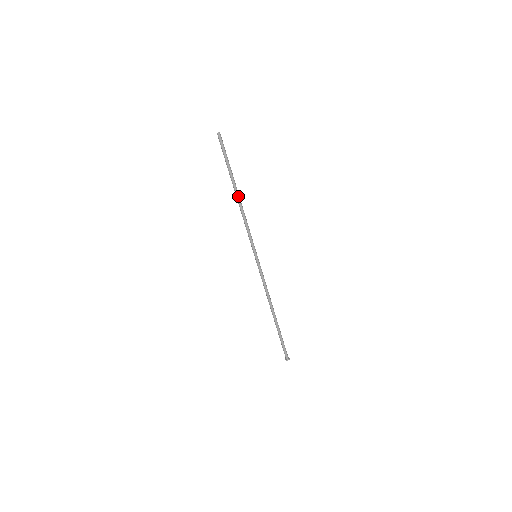
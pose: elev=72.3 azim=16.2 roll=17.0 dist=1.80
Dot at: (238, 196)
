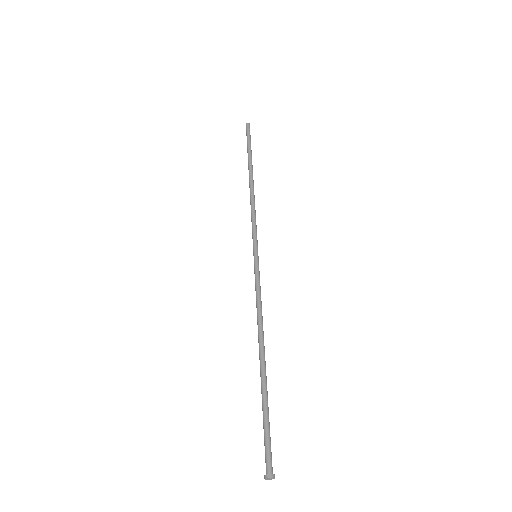
Dot at: (252, 180)
